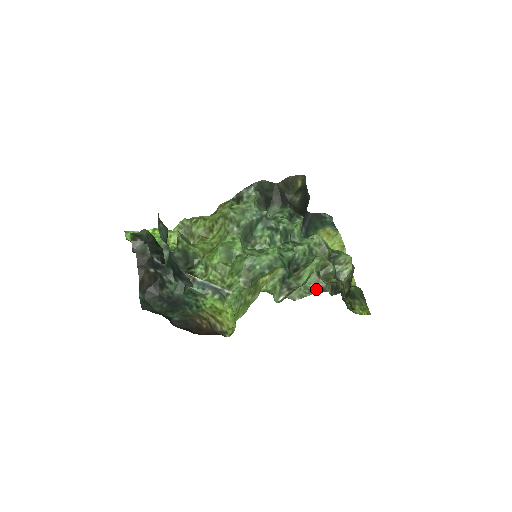
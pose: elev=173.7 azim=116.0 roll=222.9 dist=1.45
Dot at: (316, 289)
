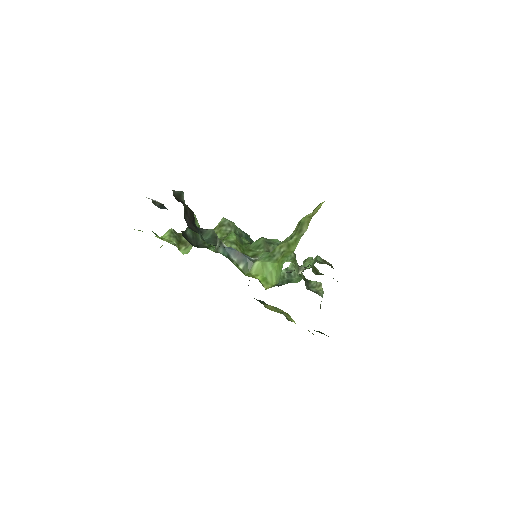
Dot at: (327, 264)
